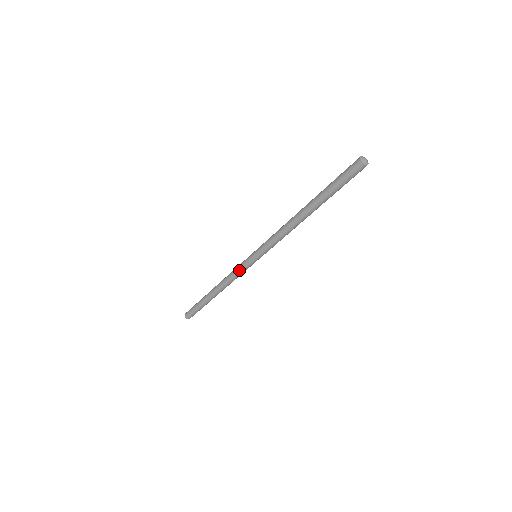
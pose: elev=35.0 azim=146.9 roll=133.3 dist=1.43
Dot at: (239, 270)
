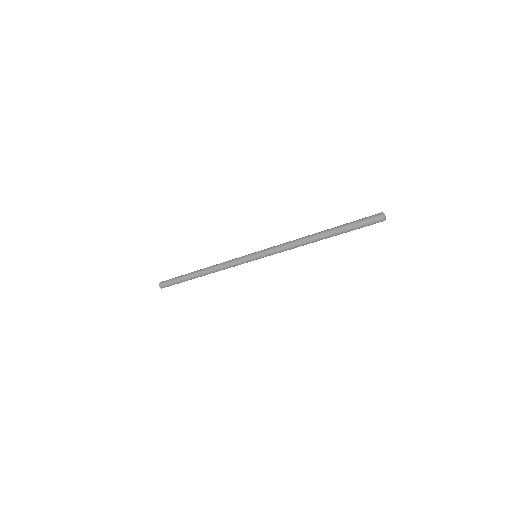
Dot at: (235, 262)
